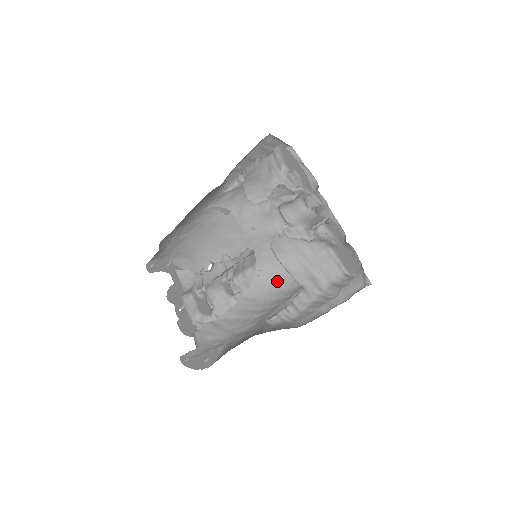
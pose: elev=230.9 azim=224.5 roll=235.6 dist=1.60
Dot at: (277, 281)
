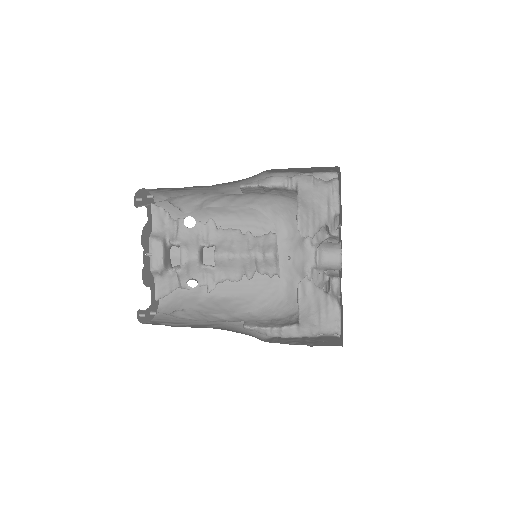
Dot at: (283, 312)
